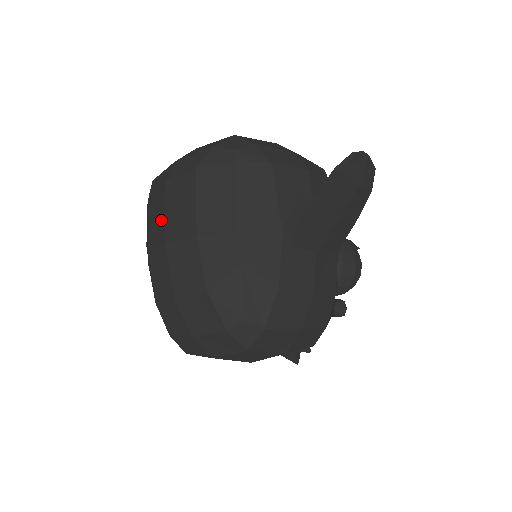
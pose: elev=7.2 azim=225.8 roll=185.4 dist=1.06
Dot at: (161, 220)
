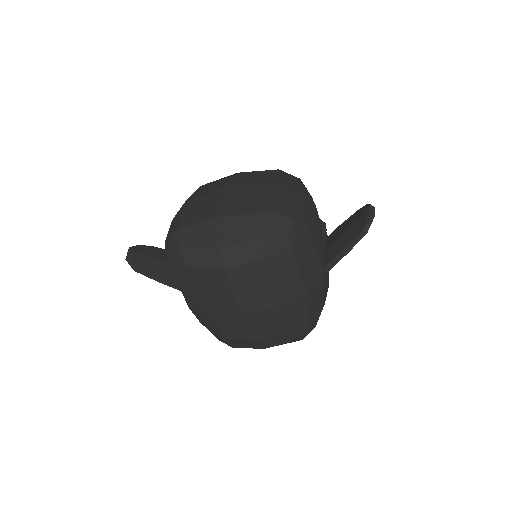
Dot at: (227, 297)
